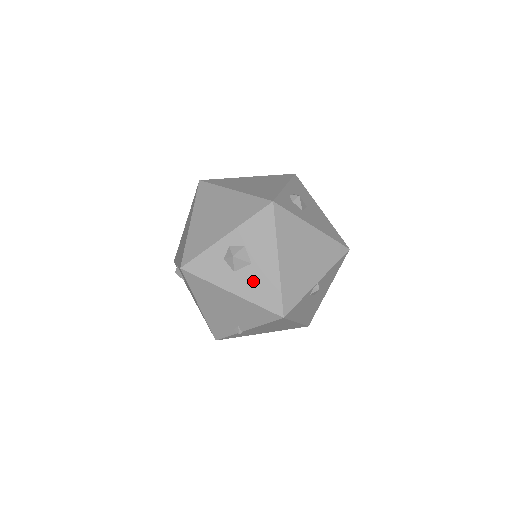
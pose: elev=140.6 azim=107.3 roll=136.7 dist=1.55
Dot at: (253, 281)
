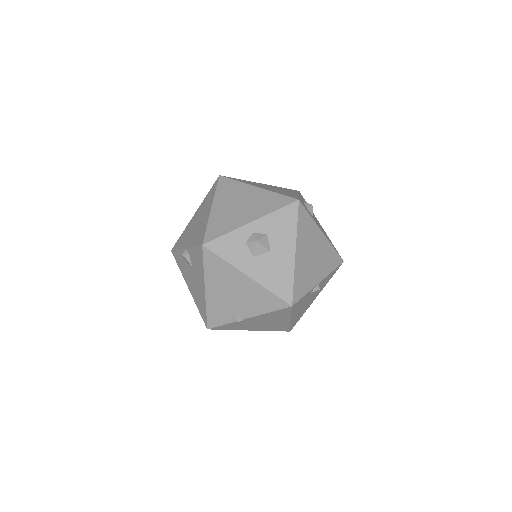
Dot at: (269, 268)
